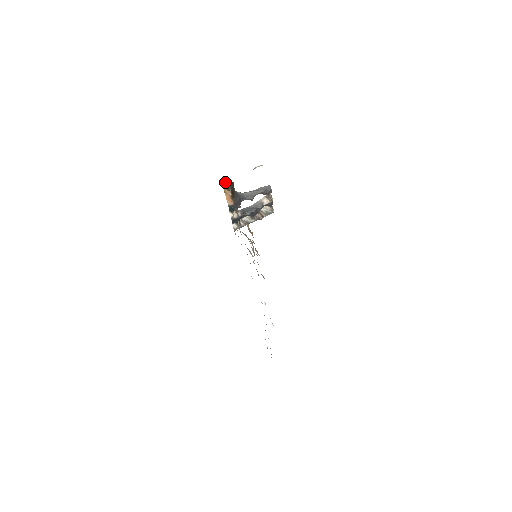
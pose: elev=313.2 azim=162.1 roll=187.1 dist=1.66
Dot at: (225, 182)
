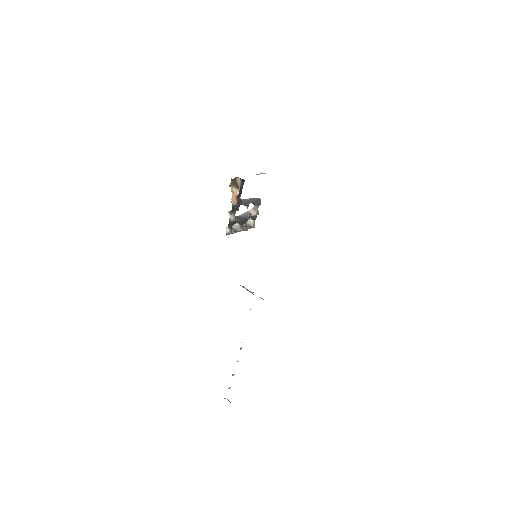
Dot at: (237, 179)
